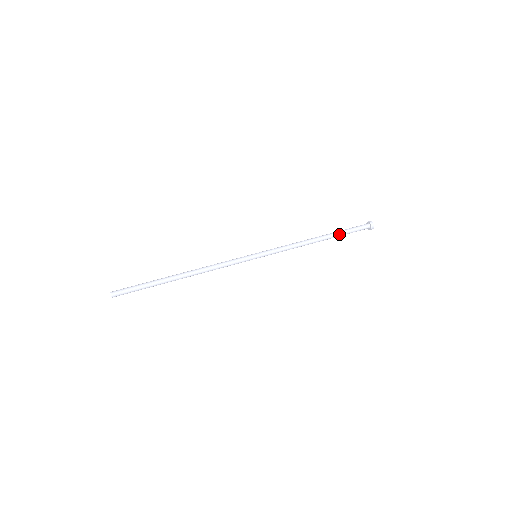
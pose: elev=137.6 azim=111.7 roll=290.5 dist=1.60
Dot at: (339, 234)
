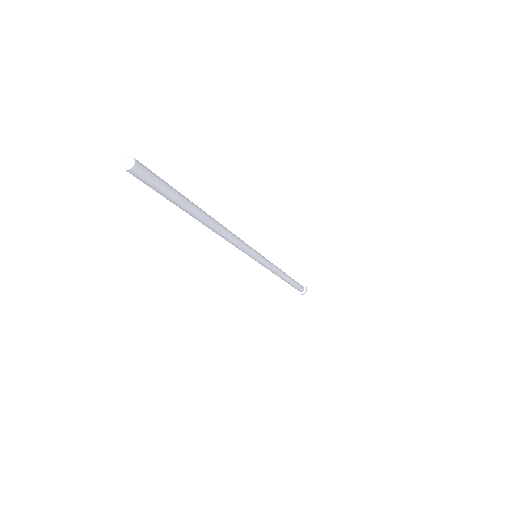
Dot at: (294, 282)
